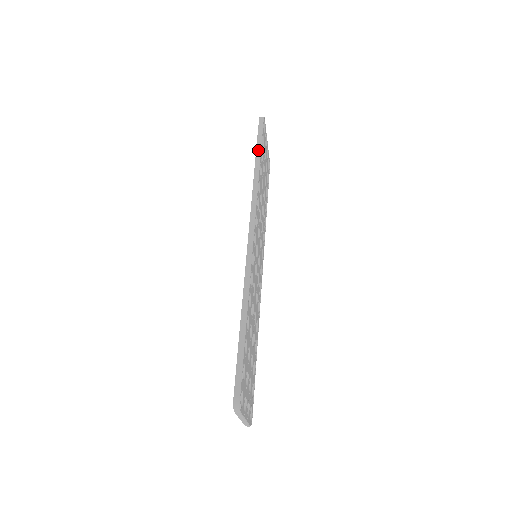
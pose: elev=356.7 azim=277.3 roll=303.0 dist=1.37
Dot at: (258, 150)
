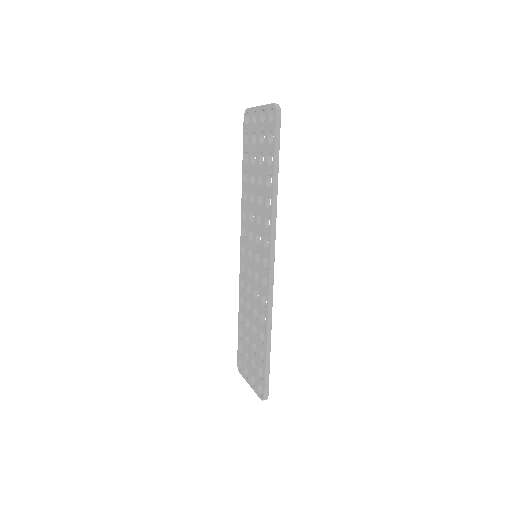
Dot at: (276, 162)
